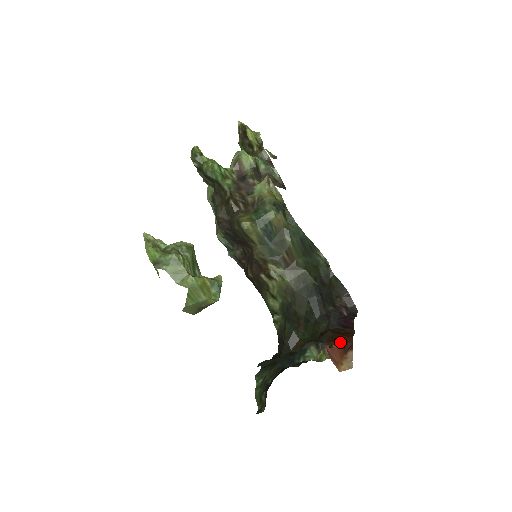
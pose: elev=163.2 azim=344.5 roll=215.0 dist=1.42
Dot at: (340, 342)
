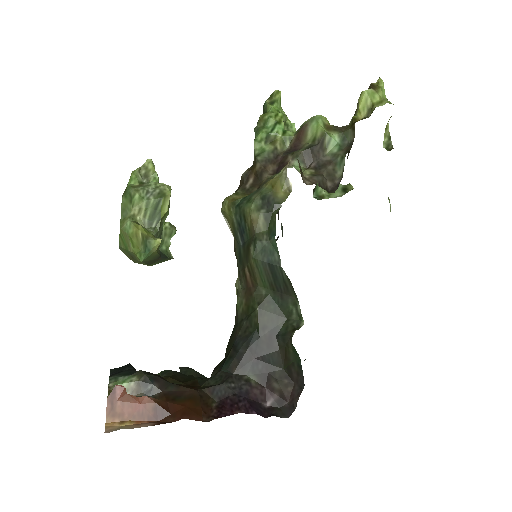
Dot at: (161, 405)
